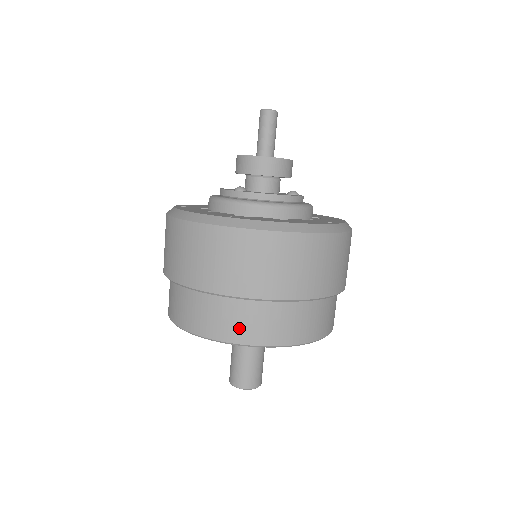
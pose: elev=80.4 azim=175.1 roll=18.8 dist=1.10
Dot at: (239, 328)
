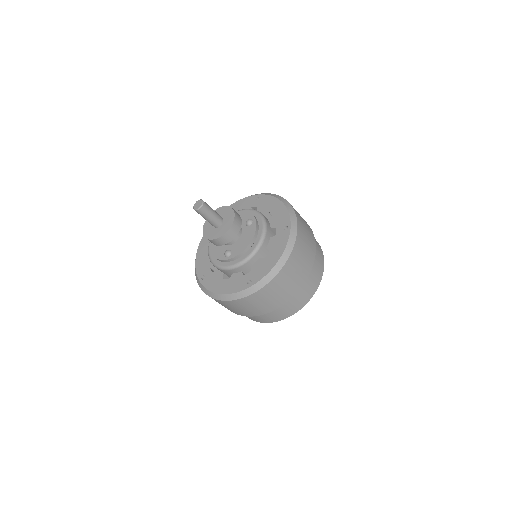
Dot at: (293, 308)
